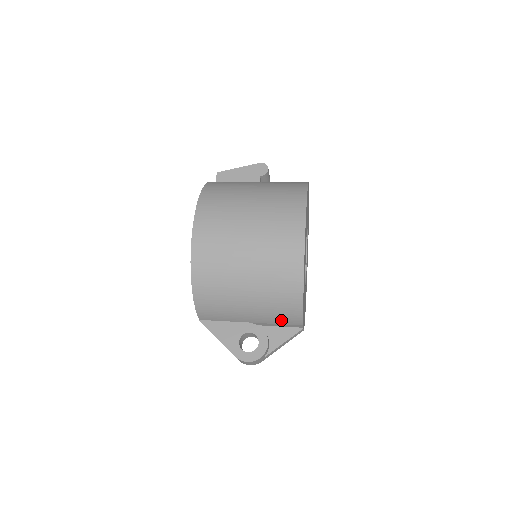
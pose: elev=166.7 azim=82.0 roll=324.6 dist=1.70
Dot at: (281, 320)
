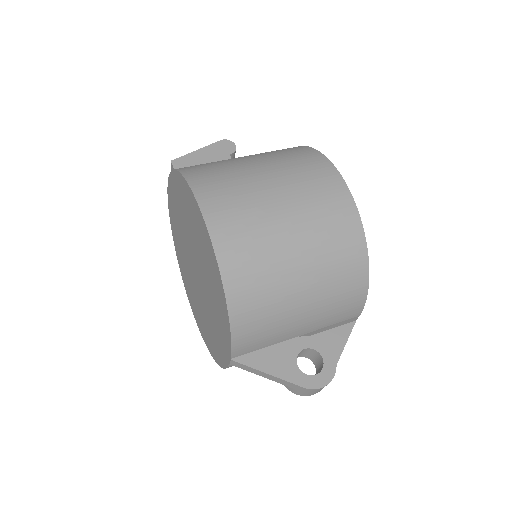
Dot at: (338, 317)
